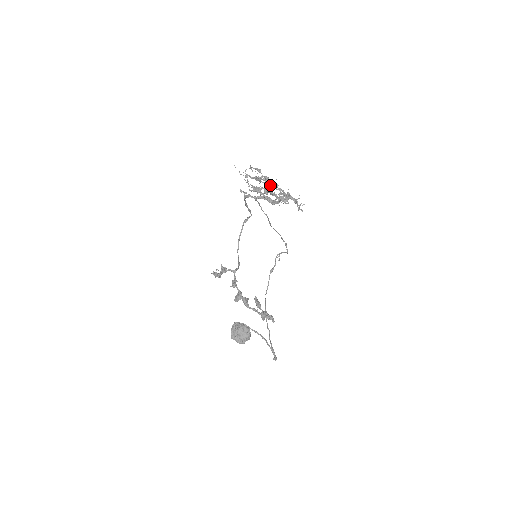
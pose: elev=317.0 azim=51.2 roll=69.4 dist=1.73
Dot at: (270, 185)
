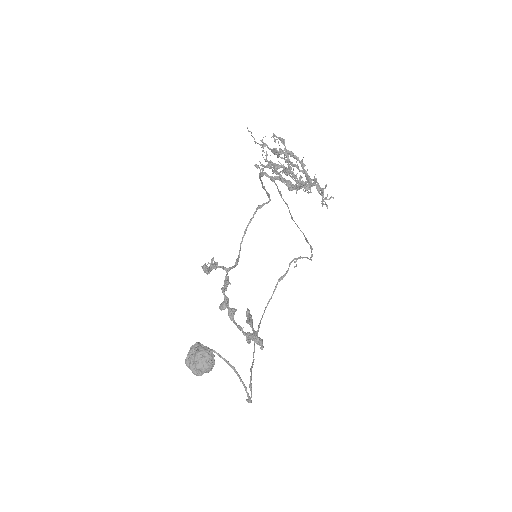
Dot at: (291, 163)
